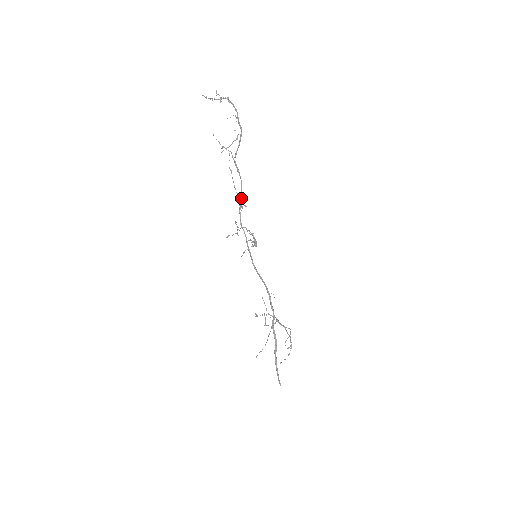
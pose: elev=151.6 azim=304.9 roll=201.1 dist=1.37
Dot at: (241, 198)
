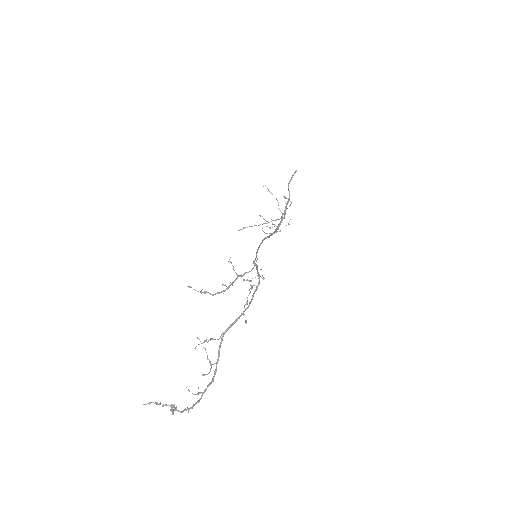
Dot at: (258, 283)
